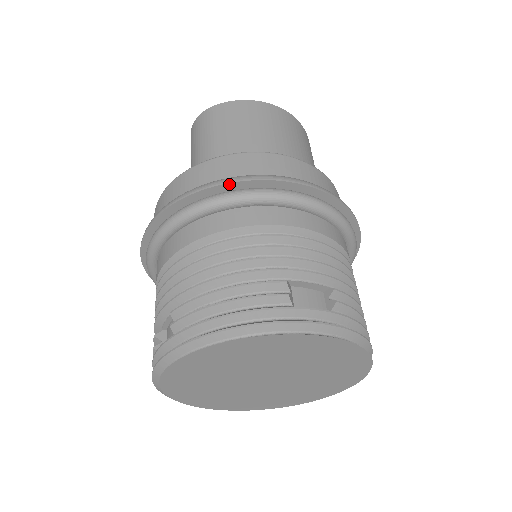
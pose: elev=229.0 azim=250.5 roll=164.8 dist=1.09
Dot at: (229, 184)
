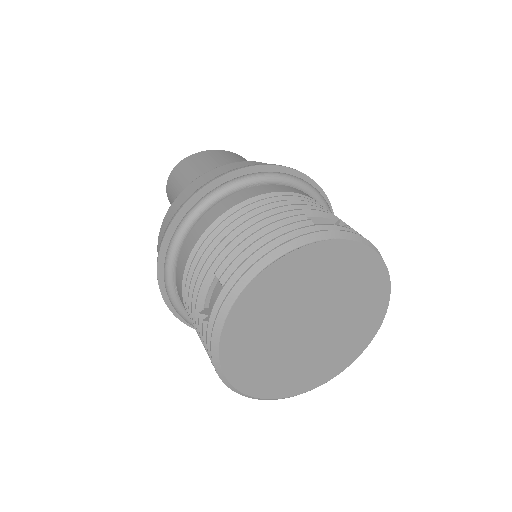
Dot at: (229, 174)
